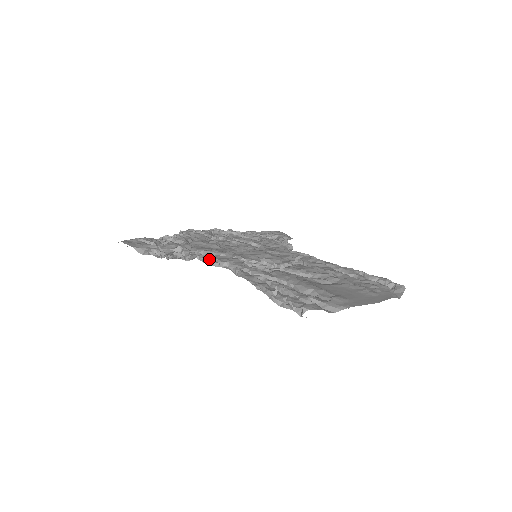
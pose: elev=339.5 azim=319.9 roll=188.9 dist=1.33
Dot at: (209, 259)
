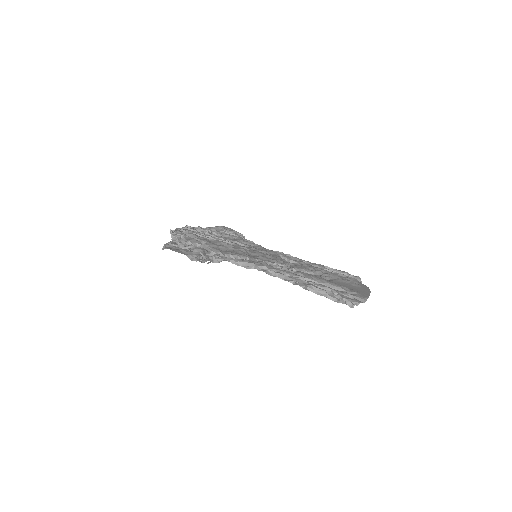
Dot at: (245, 263)
